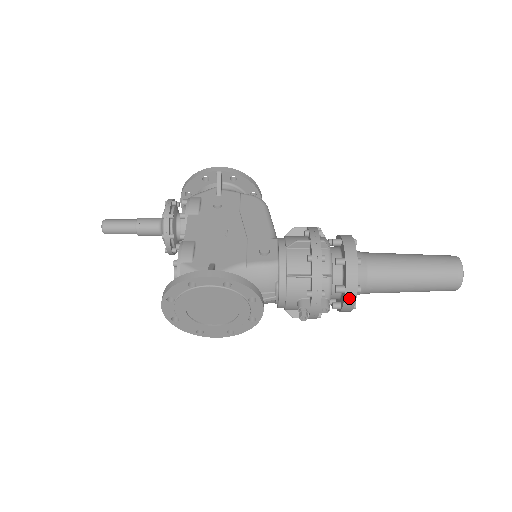
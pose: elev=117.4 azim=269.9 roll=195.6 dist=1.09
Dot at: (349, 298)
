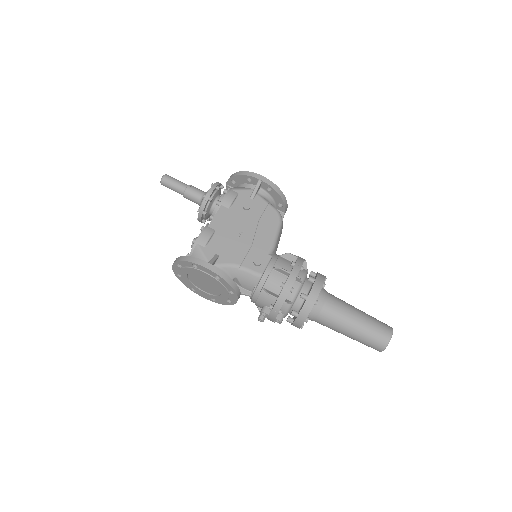
Dot at: (298, 322)
